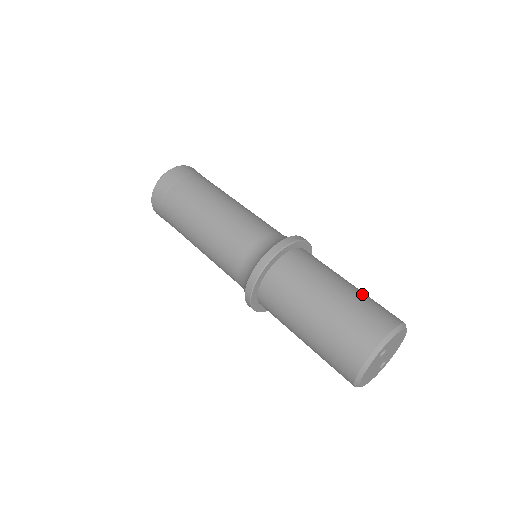
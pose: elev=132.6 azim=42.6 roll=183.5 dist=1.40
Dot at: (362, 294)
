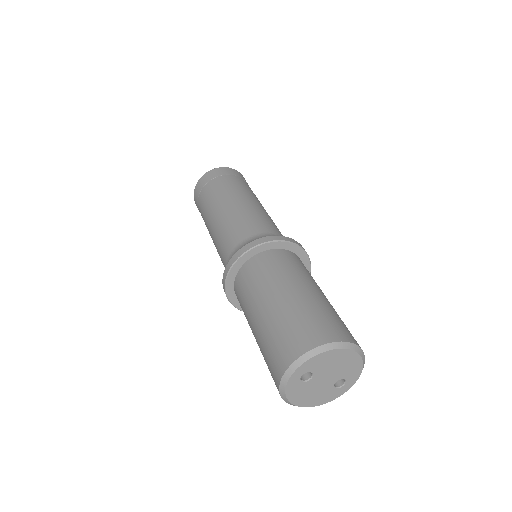
Dot at: (302, 305)
